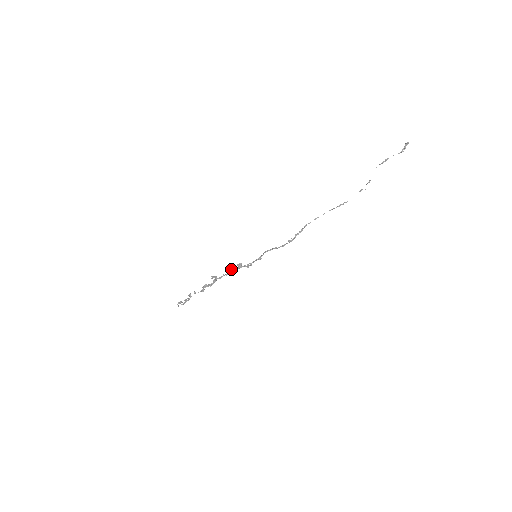
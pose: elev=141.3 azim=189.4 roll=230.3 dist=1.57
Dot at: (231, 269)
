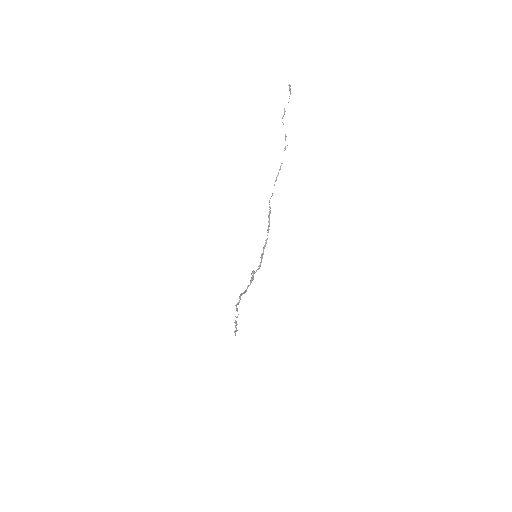
Dot at: (251, 281)
